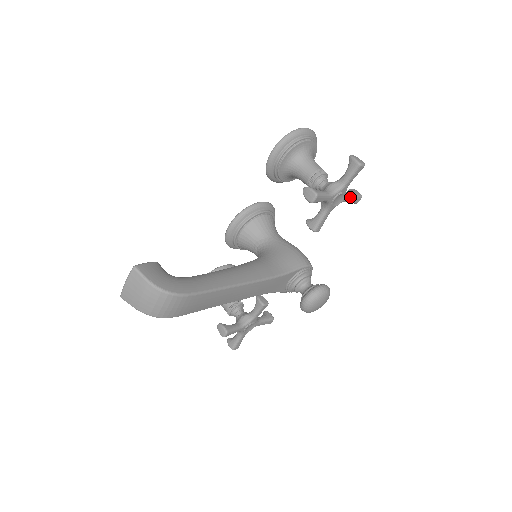
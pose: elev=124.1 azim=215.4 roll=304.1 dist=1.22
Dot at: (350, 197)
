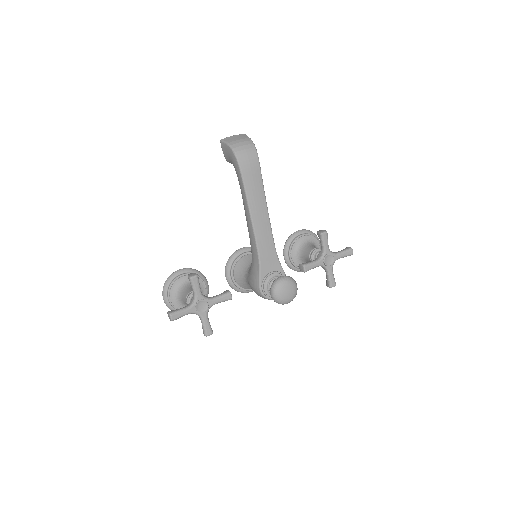
Dot at: (332, 273)
